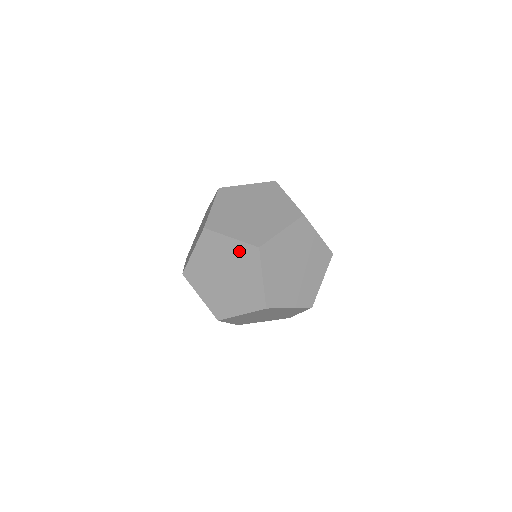
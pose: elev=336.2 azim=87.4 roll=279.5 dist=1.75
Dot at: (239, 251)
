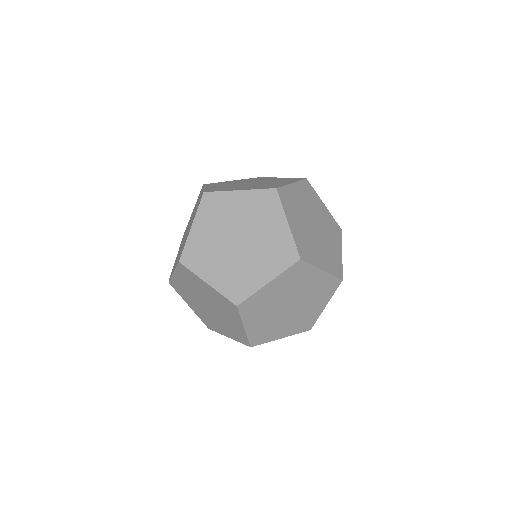
Dot at: (217, 298)
